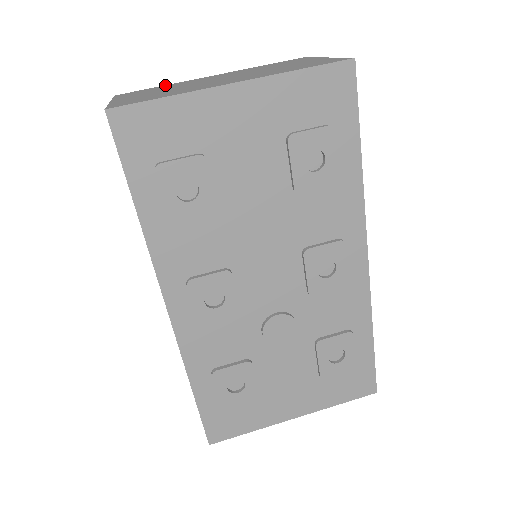
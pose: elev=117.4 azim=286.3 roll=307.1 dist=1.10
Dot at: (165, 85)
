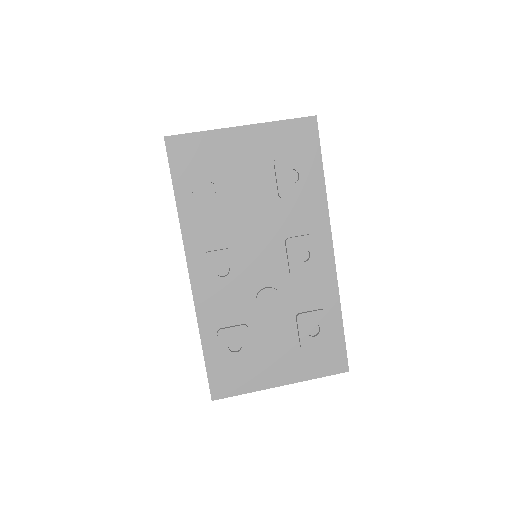
Dot at: occluded
